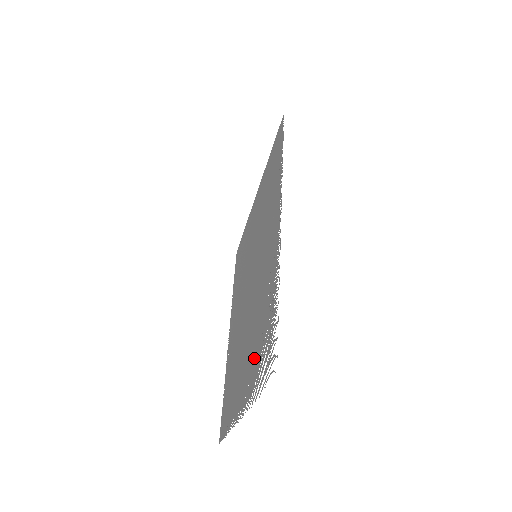
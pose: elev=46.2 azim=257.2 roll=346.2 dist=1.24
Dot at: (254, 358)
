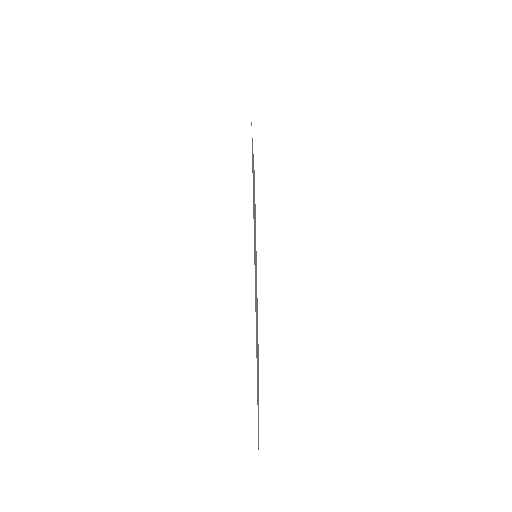
Dot at: occluded
